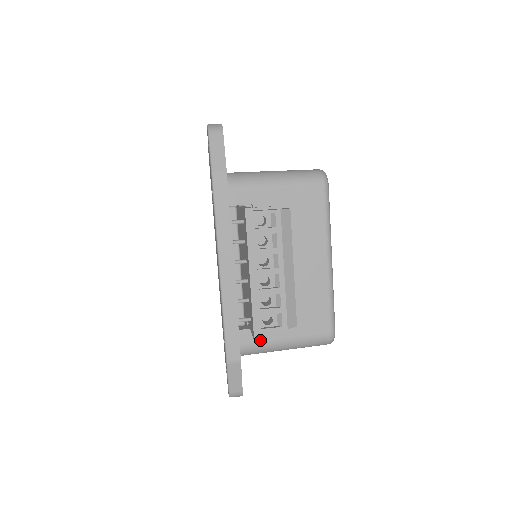
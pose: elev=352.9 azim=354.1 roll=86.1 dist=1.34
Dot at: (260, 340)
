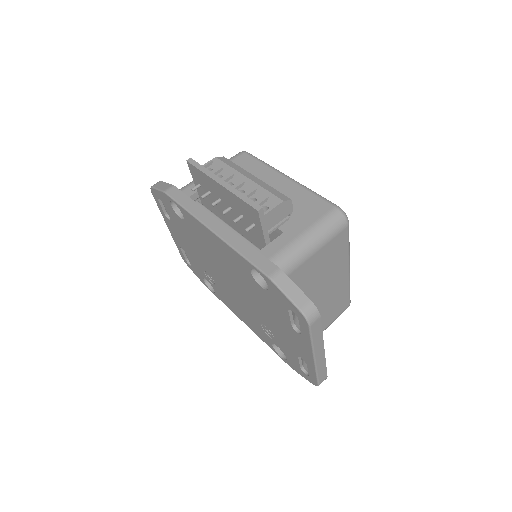
Dot at: (262, 208)
